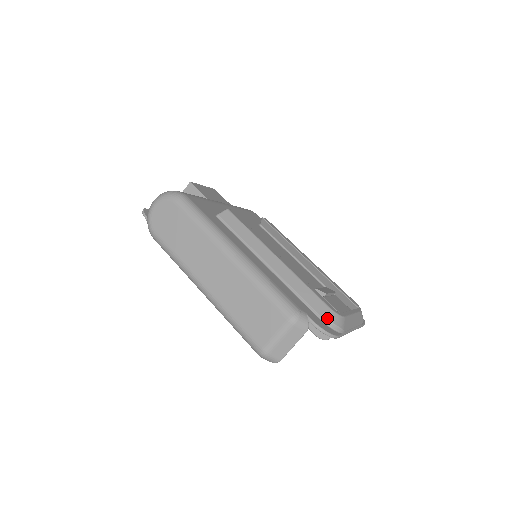
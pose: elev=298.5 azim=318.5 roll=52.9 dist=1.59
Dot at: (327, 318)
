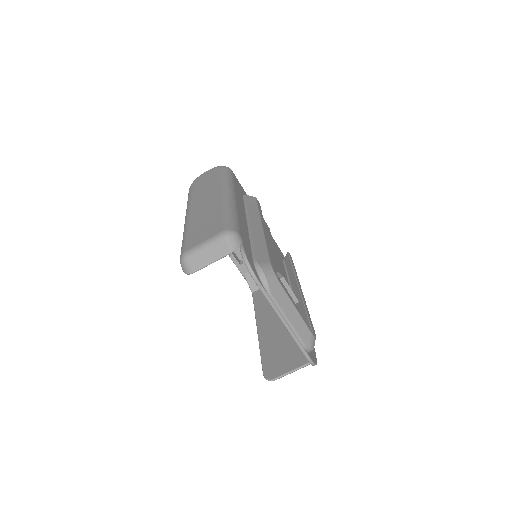
Dot at: (260, 263)
